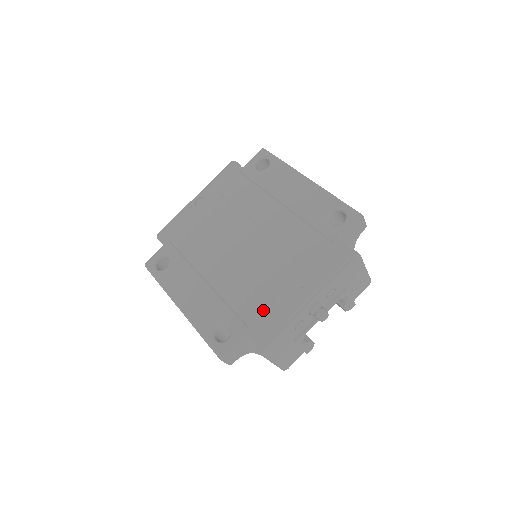
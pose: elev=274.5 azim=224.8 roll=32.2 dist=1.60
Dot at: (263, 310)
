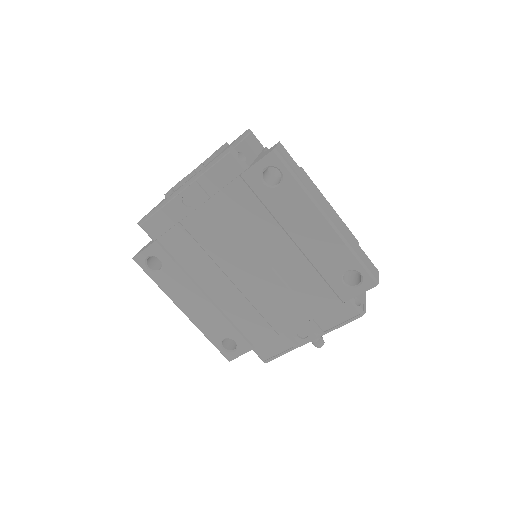
Dot at: (267, 337)
